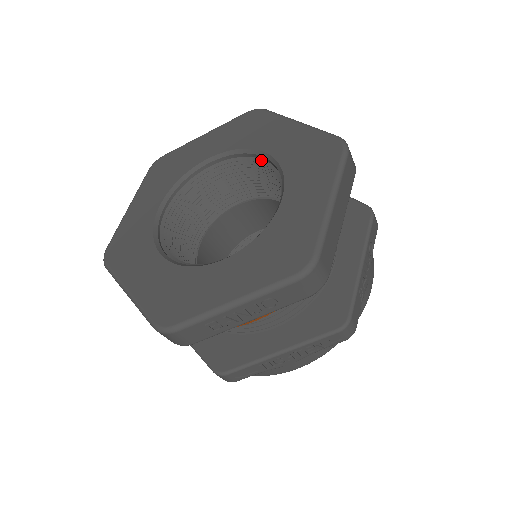
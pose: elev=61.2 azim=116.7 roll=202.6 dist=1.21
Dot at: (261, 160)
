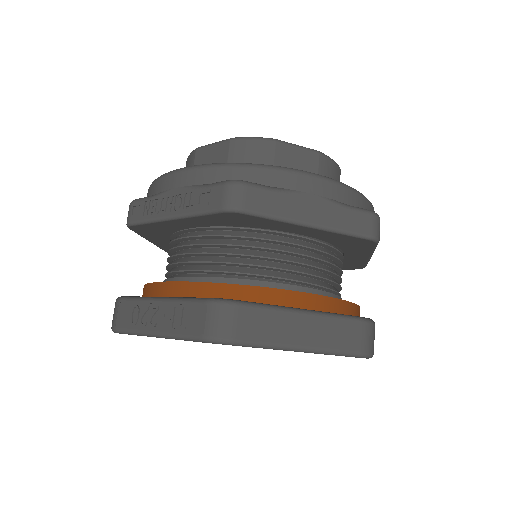
Dot at: occluded
